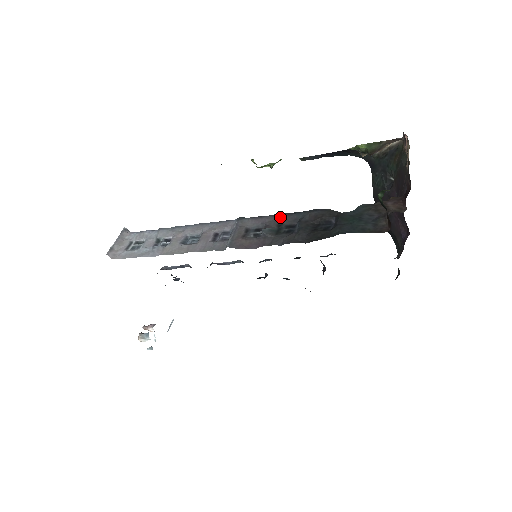
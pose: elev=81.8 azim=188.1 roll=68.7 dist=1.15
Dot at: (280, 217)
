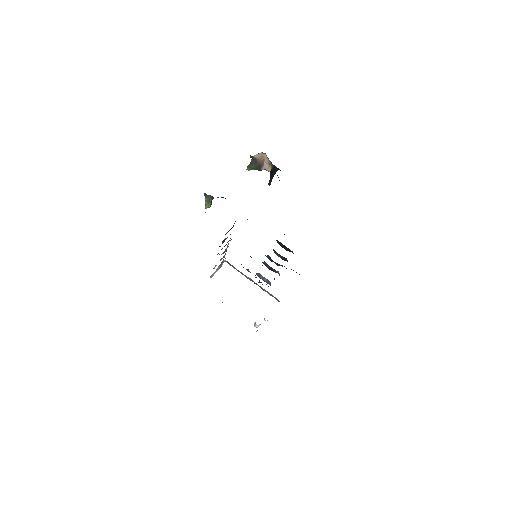
Dot at: occluded
